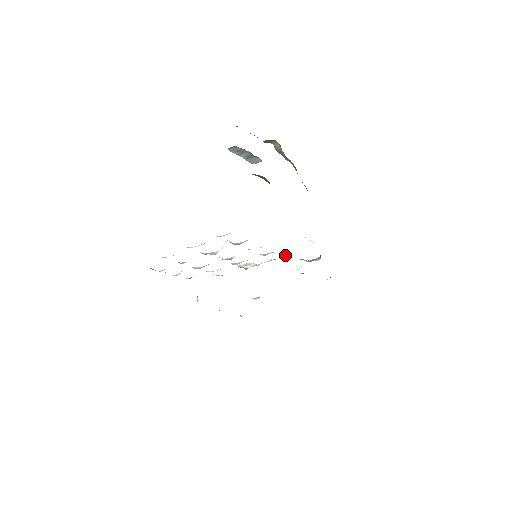
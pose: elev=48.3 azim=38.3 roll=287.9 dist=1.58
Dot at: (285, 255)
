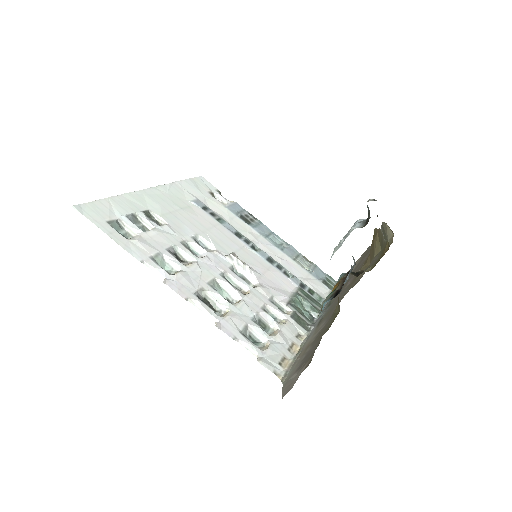
Dot at: (289, 308)
